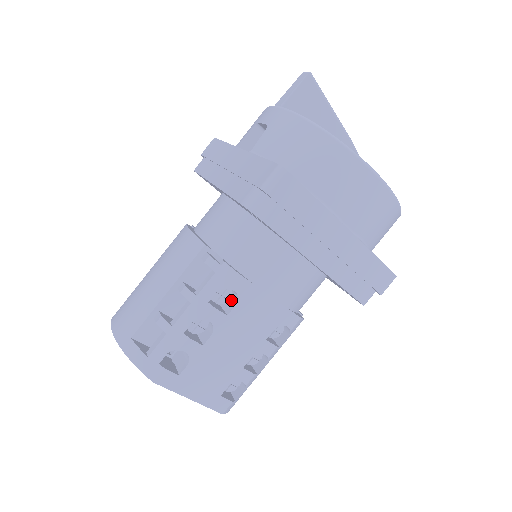
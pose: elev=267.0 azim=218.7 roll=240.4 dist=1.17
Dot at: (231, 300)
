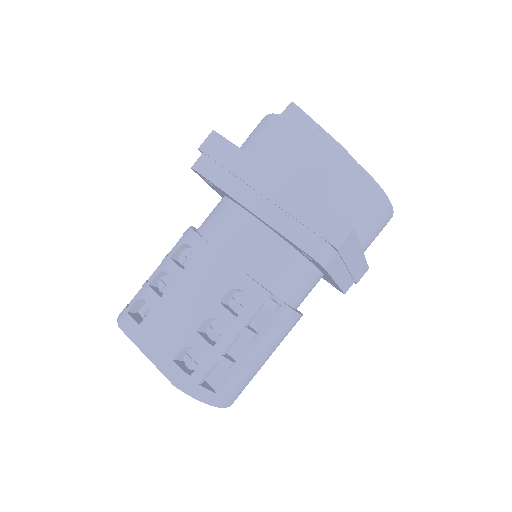
Dot at: occluded
